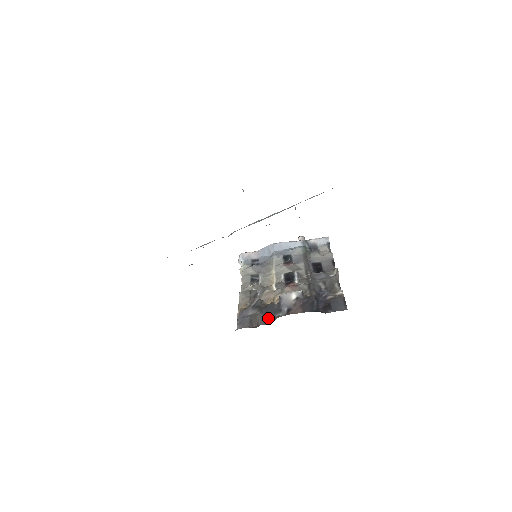
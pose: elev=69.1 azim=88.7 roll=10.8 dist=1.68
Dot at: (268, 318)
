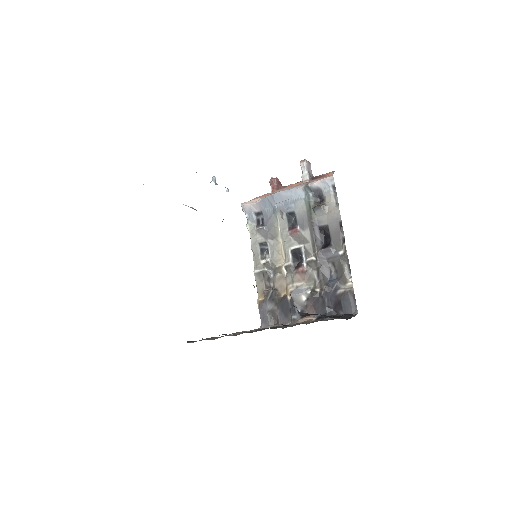
Dot at: (285, 317)
